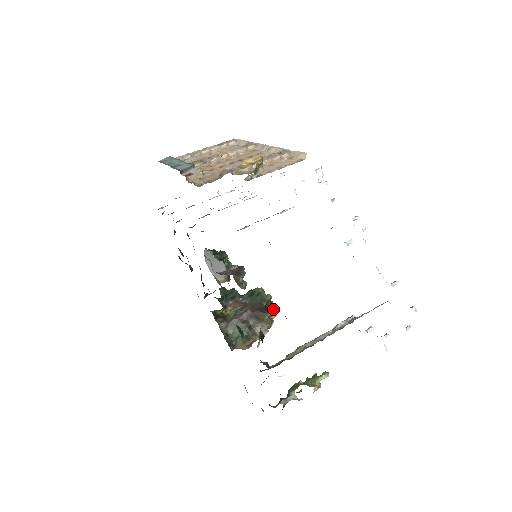
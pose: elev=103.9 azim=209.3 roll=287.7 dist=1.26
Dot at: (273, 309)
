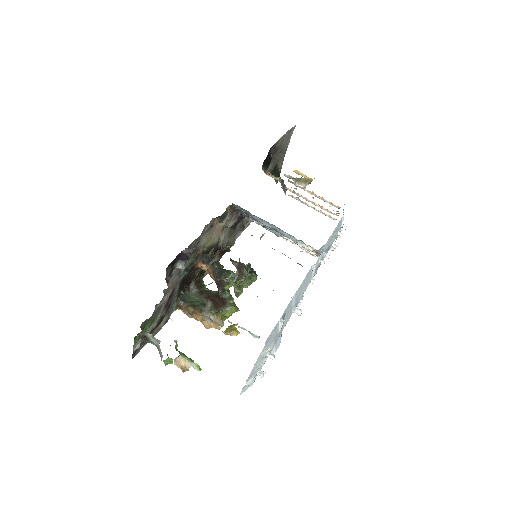
Dot at: (231, 310)
